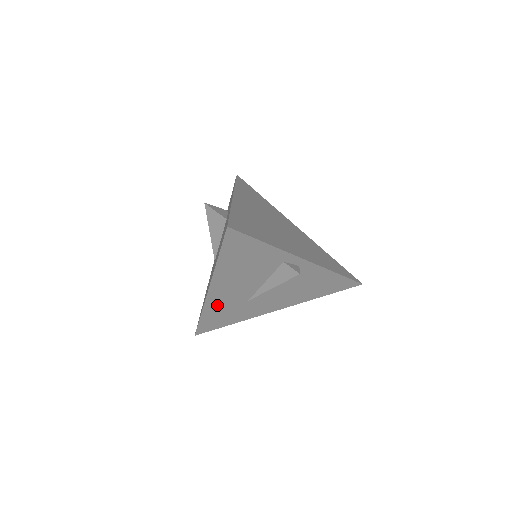
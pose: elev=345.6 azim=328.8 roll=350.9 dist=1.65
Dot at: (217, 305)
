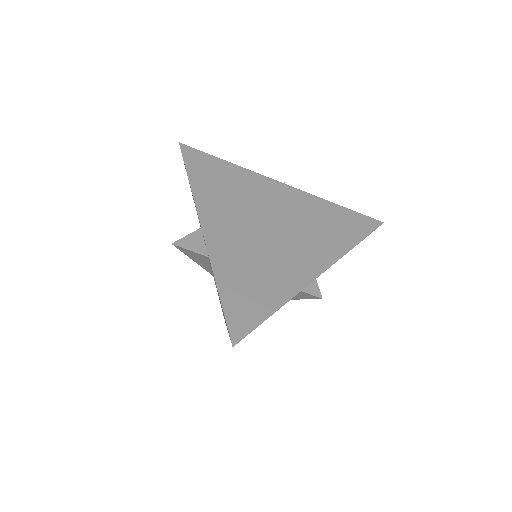
Dot at: occluded
